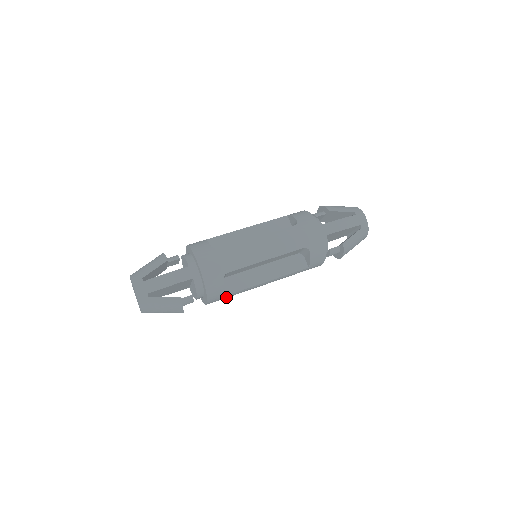
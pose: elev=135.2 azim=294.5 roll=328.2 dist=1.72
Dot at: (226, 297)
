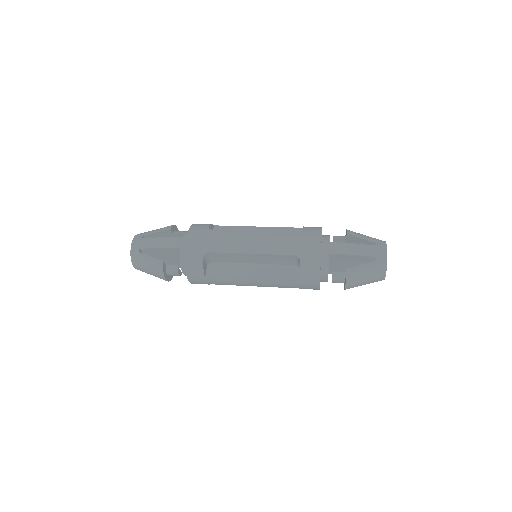
Dot at: (208, 281)
